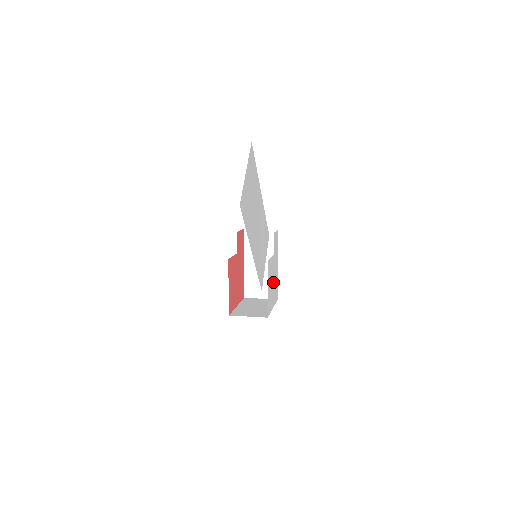
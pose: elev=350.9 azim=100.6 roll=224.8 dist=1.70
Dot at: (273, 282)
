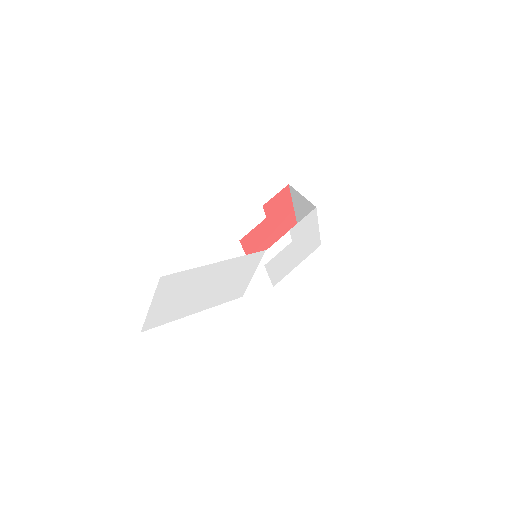
Dot at: (296, 254)
